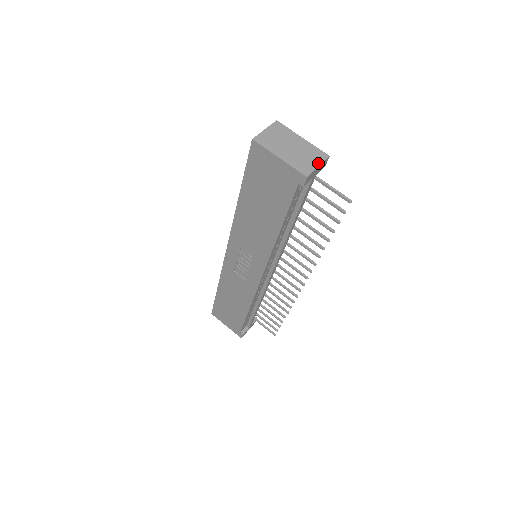
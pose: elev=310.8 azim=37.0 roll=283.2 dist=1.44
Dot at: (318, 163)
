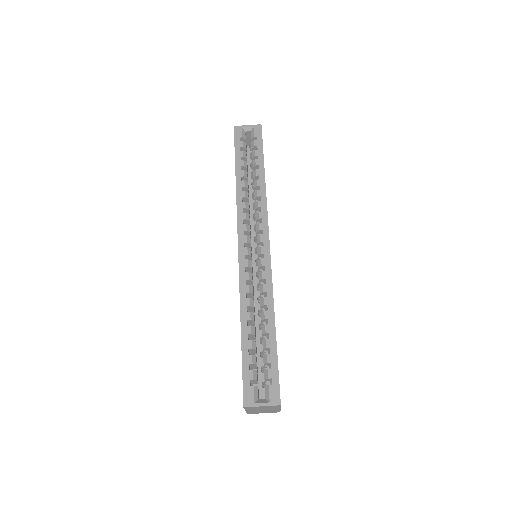
Dot at: occluded
